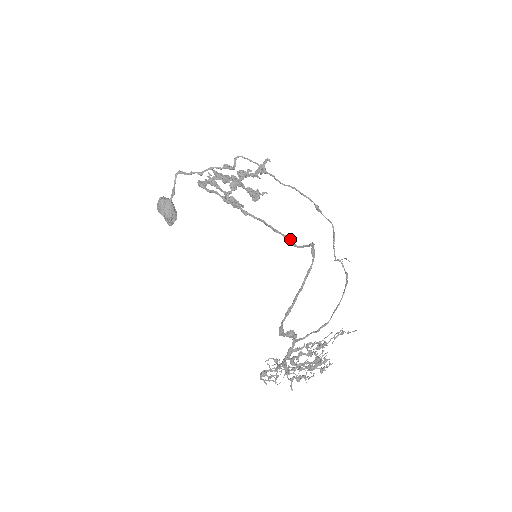
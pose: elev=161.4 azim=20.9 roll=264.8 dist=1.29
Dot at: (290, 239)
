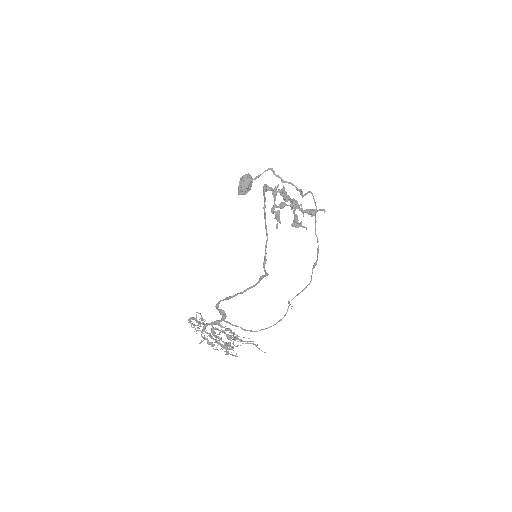
Dot at: occluded
